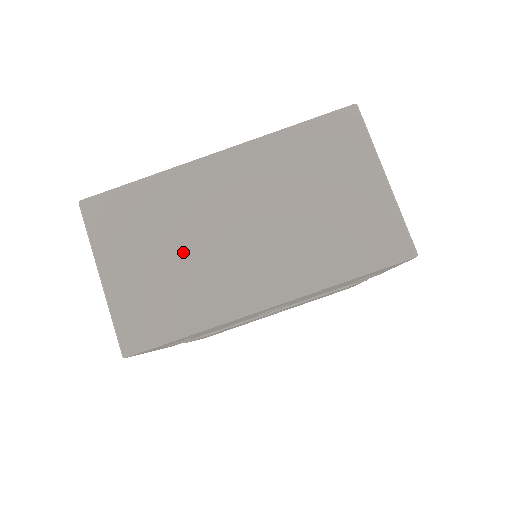
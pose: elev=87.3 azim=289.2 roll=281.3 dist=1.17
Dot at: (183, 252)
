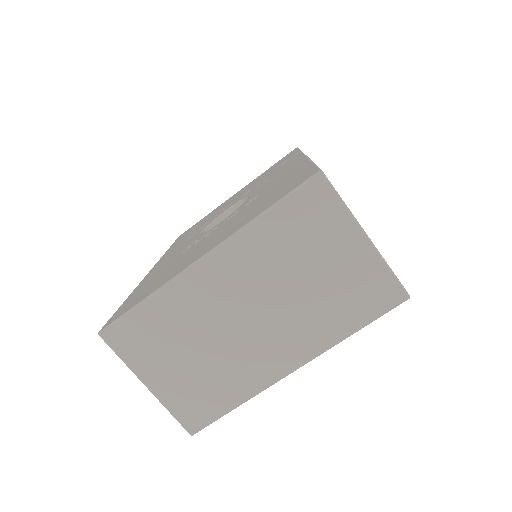
Dot at: (206, 350)
